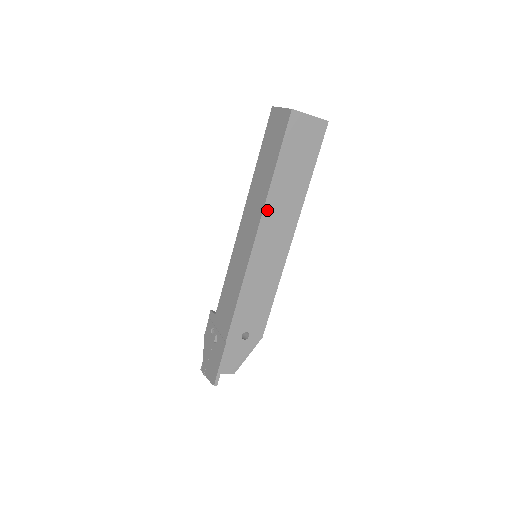
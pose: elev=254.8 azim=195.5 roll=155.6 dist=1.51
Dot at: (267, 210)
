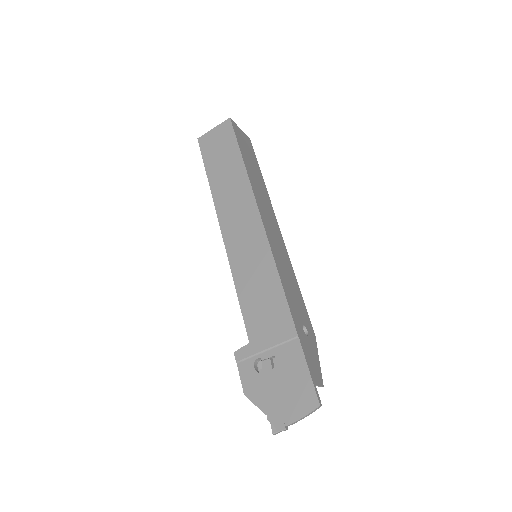
Dot at: (254, 192)
